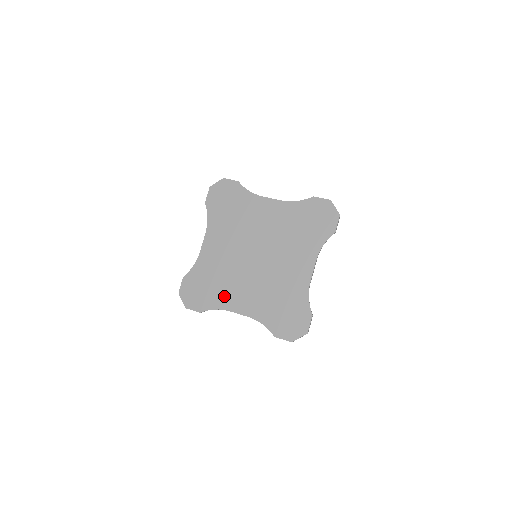
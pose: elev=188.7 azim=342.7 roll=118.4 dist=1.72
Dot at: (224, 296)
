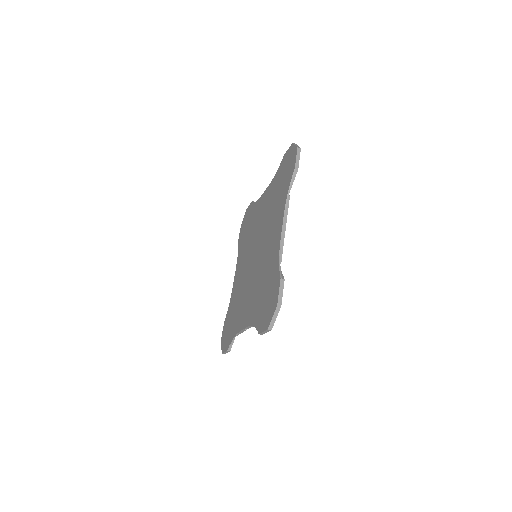
Dot at: (238, 318)
